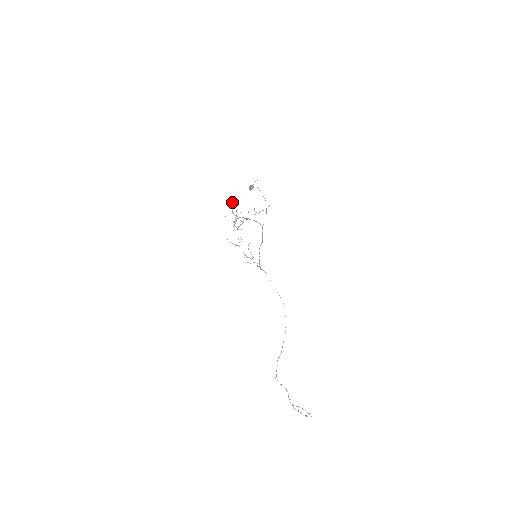
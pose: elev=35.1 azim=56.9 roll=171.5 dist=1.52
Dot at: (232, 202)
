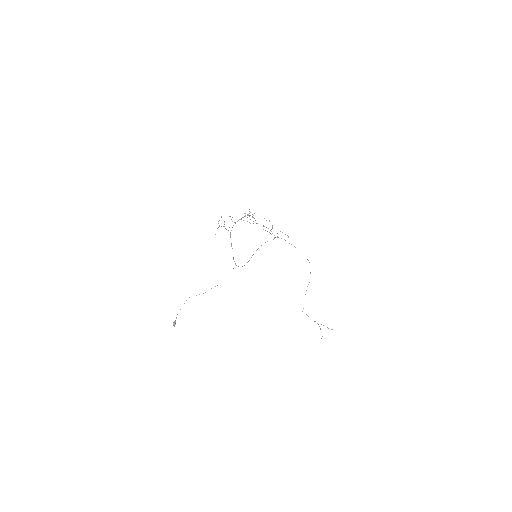
Dot at: (218, 223)
